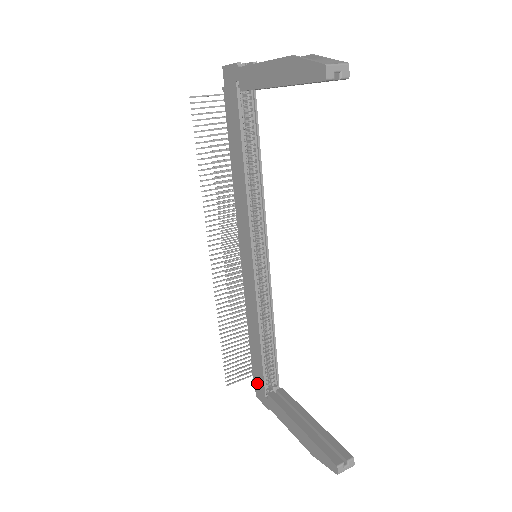
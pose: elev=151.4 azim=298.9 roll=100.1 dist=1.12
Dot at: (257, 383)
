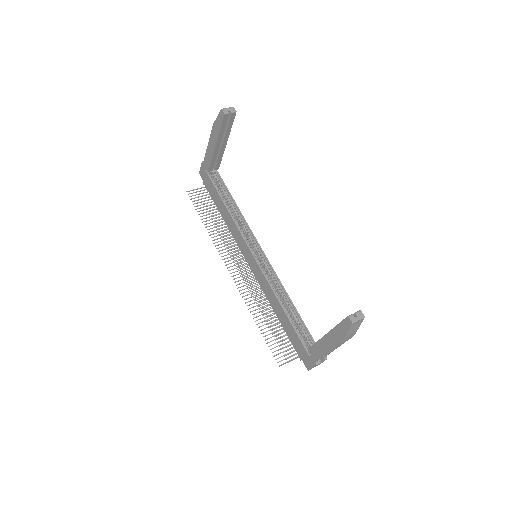
Dot at: (301, 354)
